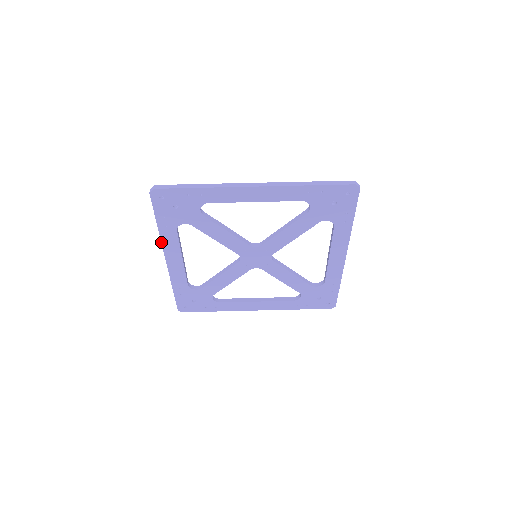
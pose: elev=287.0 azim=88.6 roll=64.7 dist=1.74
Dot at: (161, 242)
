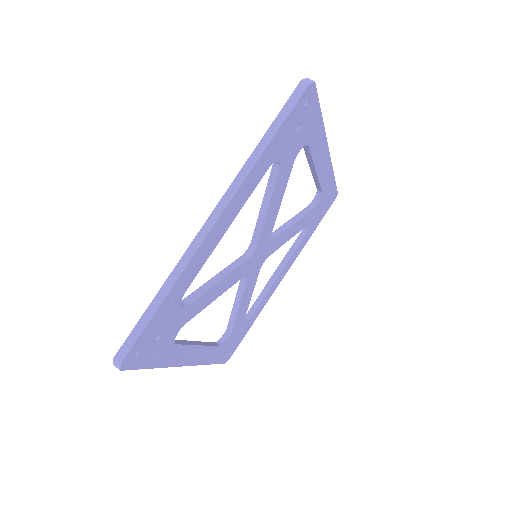
Dot at: occluded
